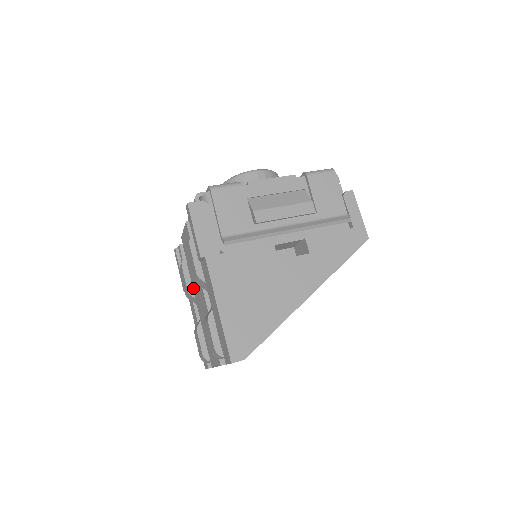
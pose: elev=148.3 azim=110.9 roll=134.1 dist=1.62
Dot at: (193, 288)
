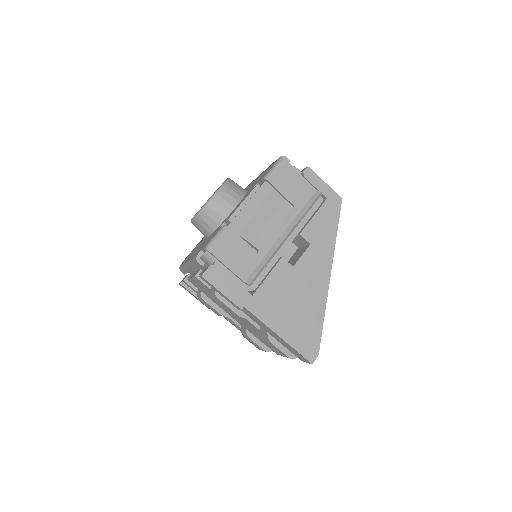
Dot at: (225, 311)
